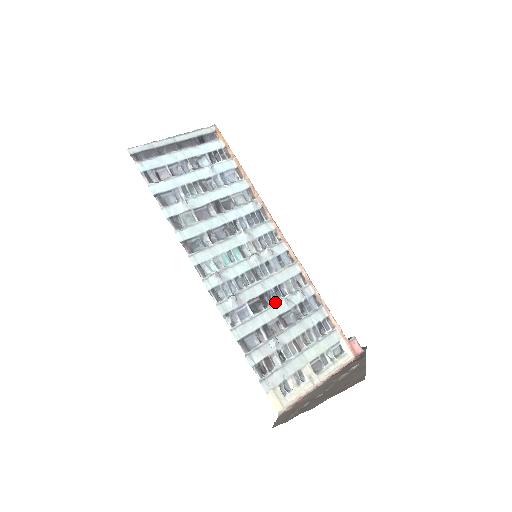
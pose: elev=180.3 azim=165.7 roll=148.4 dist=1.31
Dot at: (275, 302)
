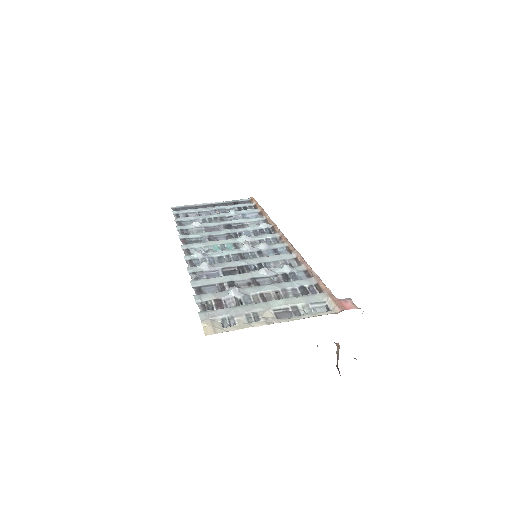
Dot at: (254, 272)
